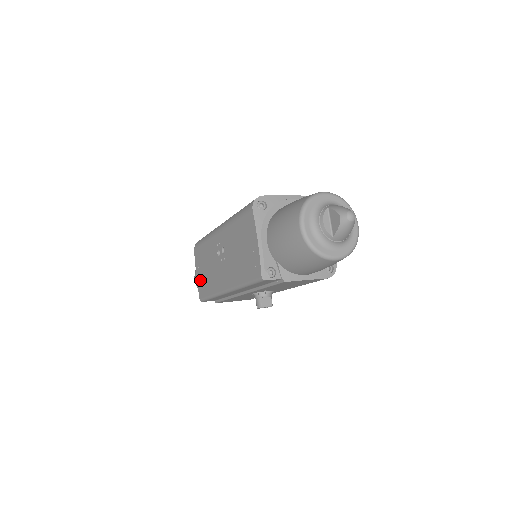
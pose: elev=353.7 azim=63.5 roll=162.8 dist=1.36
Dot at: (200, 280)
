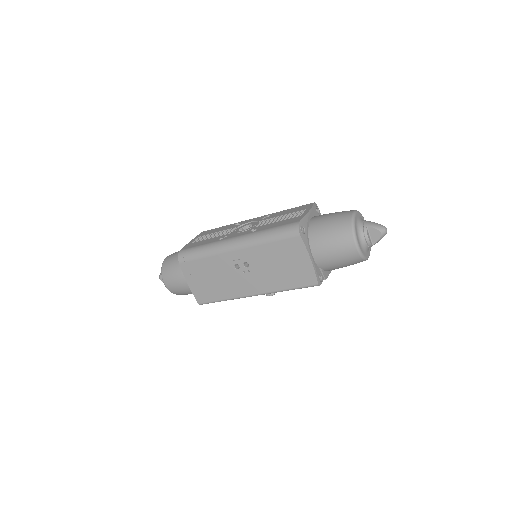
Dot at: (198, 289)
